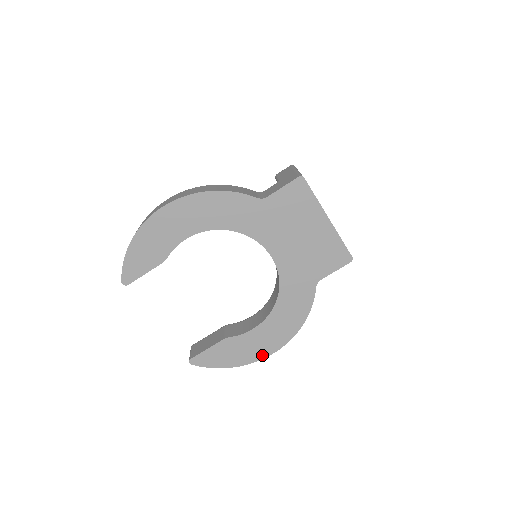
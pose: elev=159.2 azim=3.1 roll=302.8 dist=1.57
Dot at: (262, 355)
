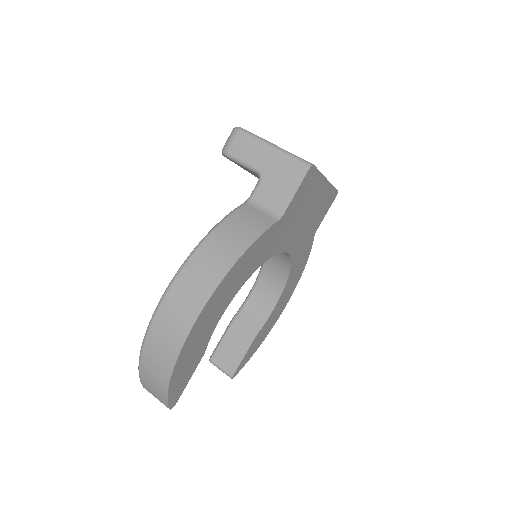
Dot at: (279, 316)
